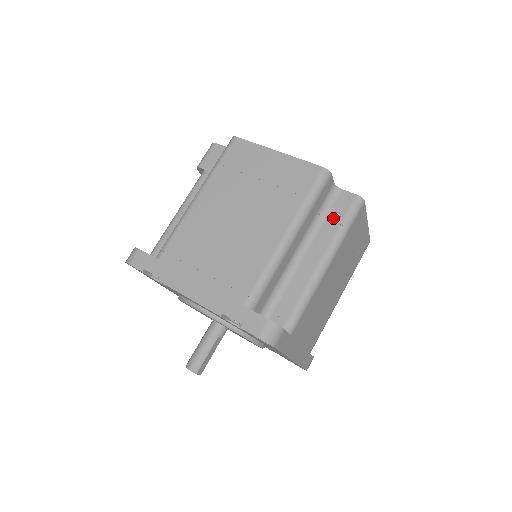
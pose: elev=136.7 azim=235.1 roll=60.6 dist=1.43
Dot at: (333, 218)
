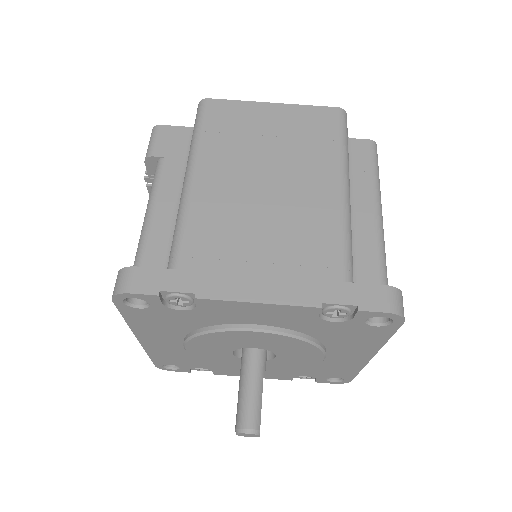
Dot at: (360, 168)
